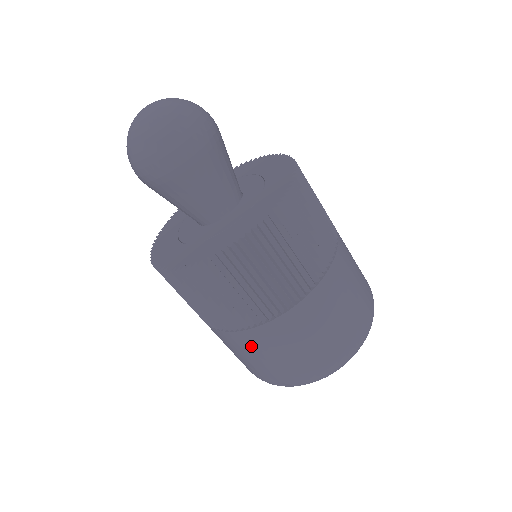
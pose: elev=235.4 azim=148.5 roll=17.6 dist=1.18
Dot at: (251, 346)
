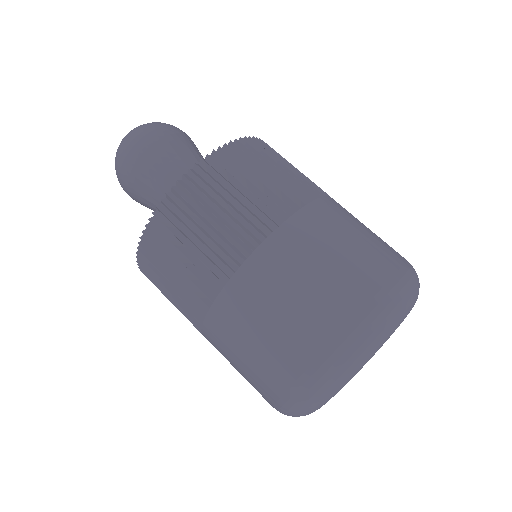
Dot at: (233, 325)
